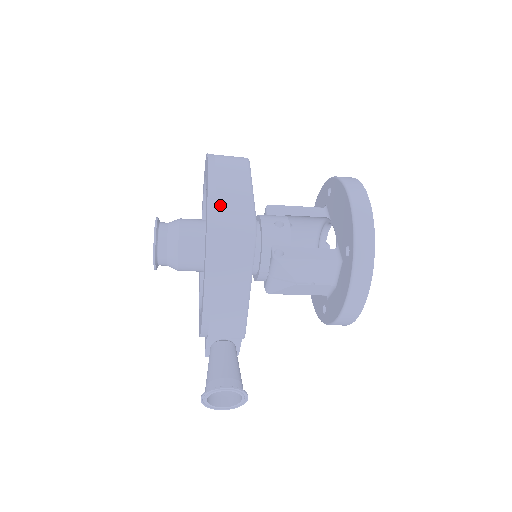
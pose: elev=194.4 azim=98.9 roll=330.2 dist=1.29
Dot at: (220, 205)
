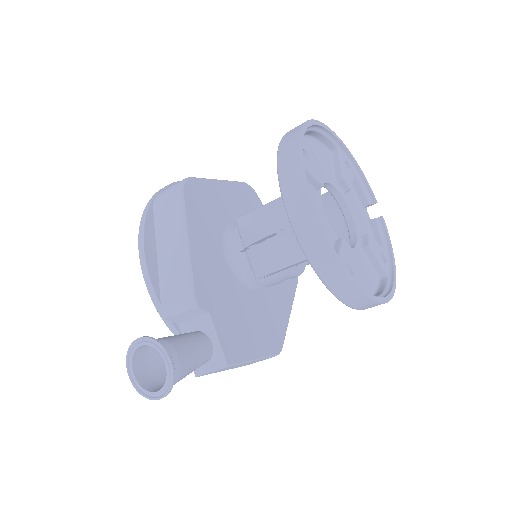
Dot at: occluded
